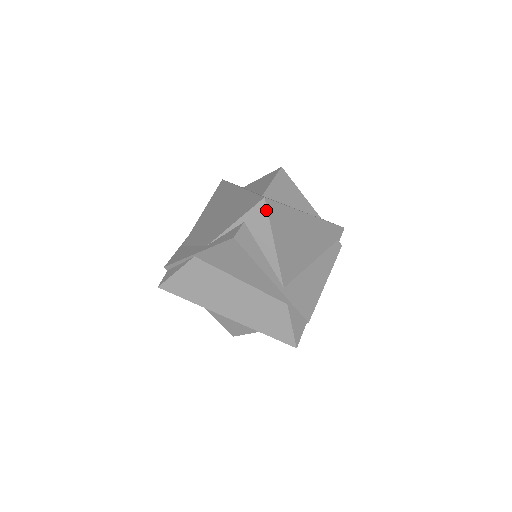
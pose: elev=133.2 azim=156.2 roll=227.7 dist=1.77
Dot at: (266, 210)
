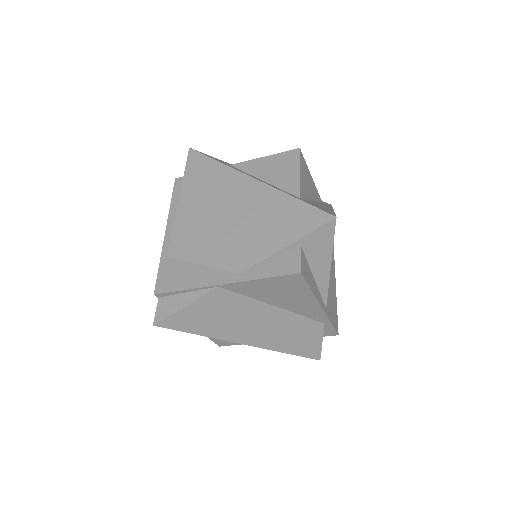
Dot at: (333, 231)
